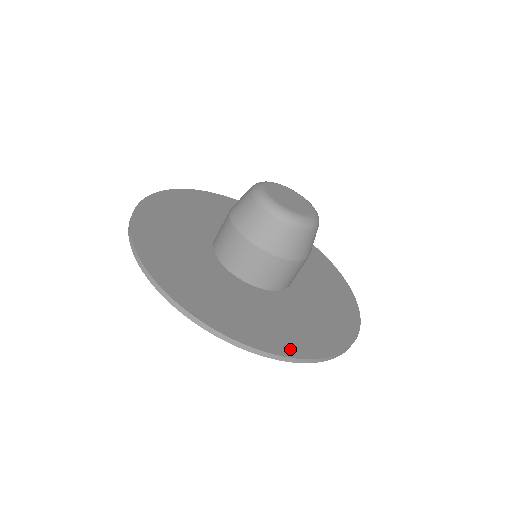
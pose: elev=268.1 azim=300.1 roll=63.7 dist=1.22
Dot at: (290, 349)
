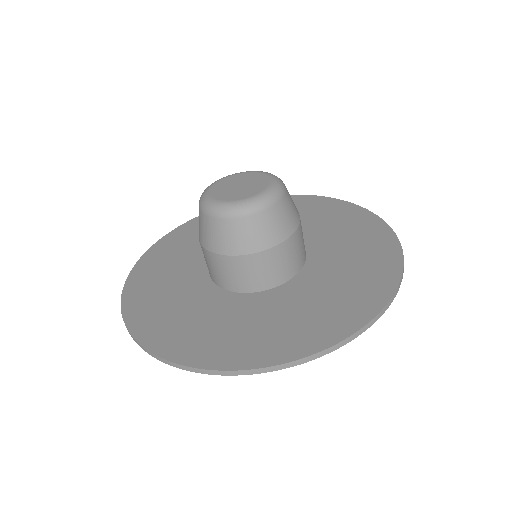
Dot at: (330, 335)
